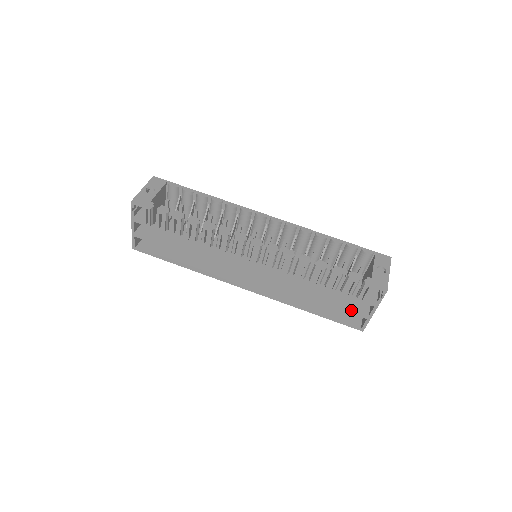
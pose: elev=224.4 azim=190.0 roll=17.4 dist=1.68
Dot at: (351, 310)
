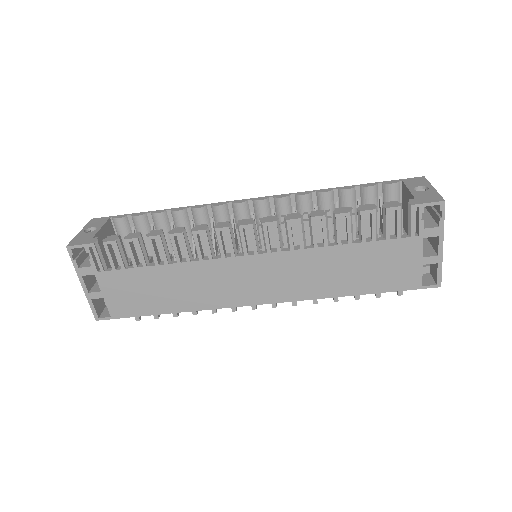
Dot at: (411, 260)
